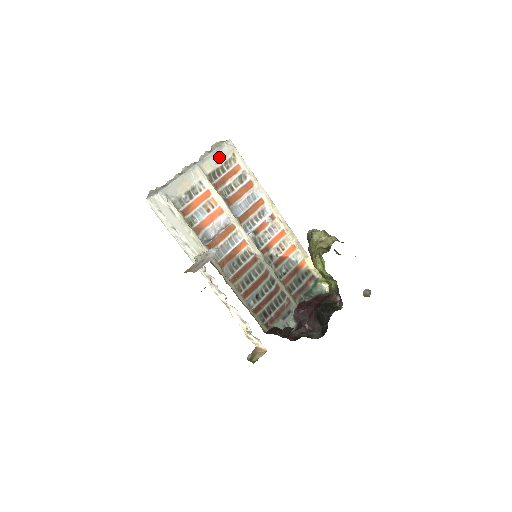
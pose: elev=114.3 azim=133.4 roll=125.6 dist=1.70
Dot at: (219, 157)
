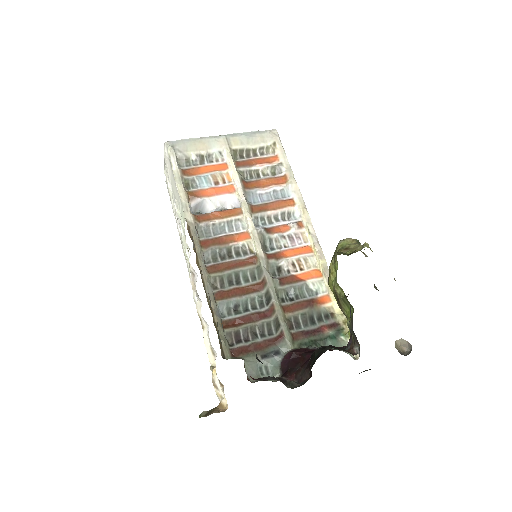
Dot at: (255, 139)
